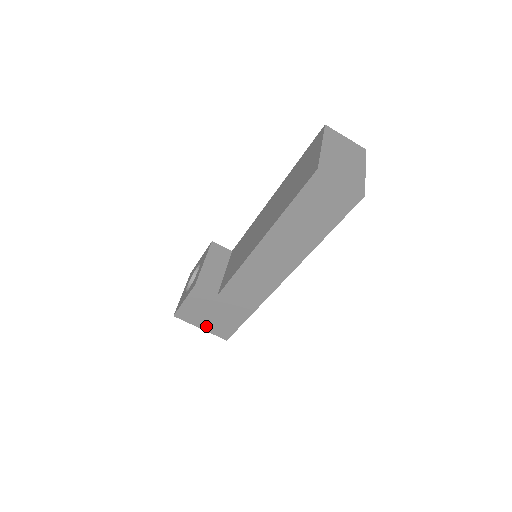
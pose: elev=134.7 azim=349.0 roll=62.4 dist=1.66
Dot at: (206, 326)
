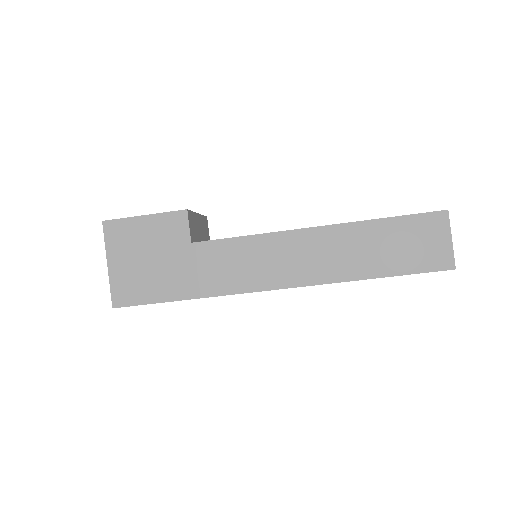
Dot at: (119, 267)
